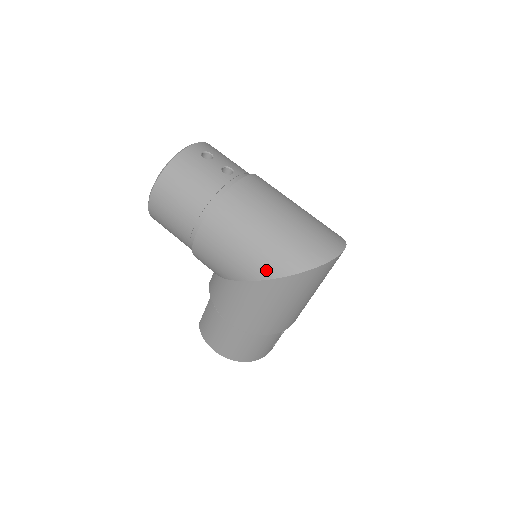
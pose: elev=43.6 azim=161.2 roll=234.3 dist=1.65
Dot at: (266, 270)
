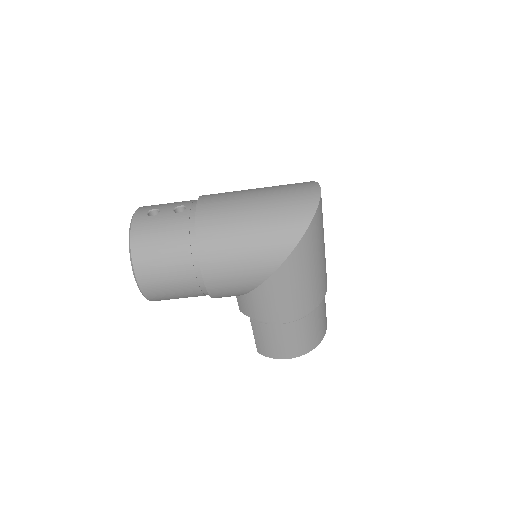
Dot at: (281, 250)
